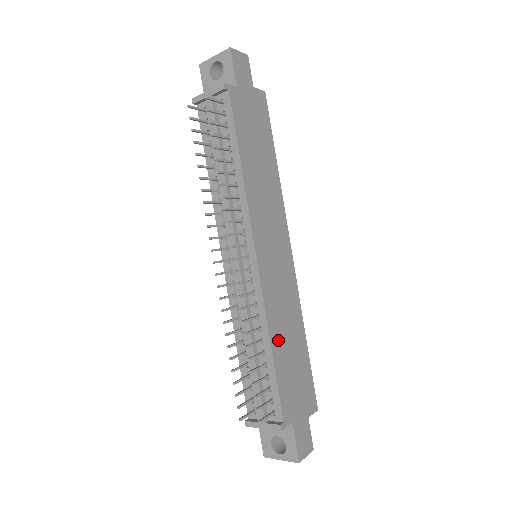
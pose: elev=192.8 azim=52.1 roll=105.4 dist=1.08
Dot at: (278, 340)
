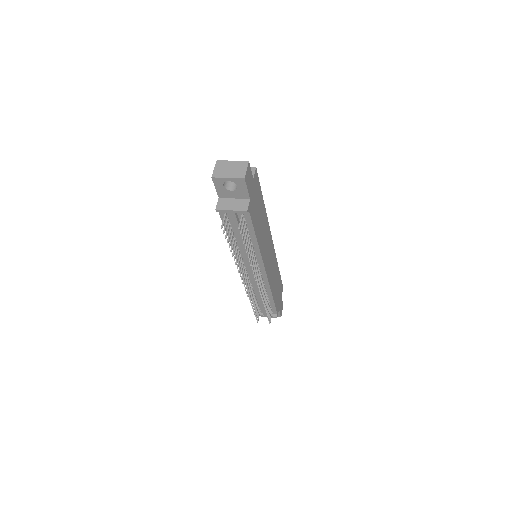
Dot at: (274, 289)
